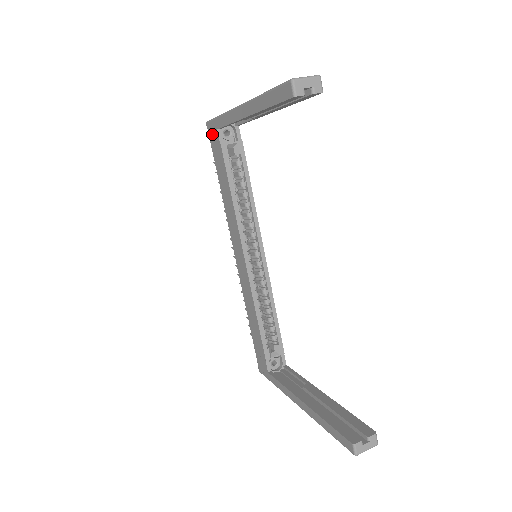
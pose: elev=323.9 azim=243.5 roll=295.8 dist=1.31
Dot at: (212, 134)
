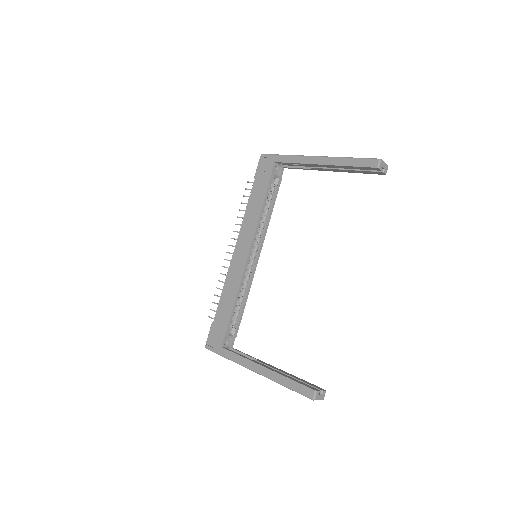
Dot at: (265, 163)
